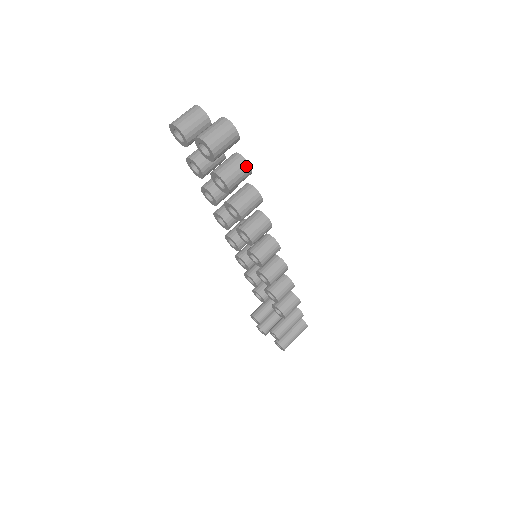
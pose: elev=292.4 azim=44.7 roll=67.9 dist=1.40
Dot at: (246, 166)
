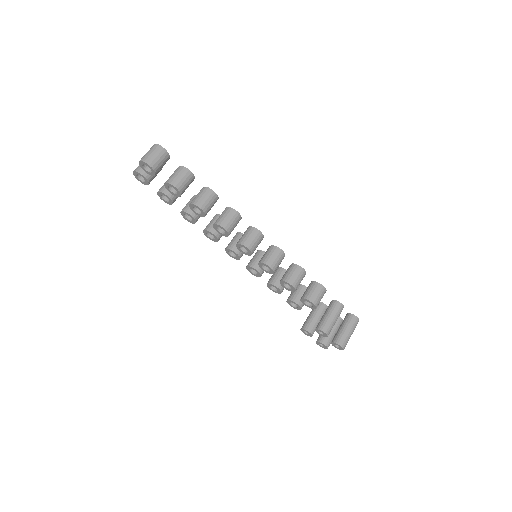
Dot at: (184, 170)
